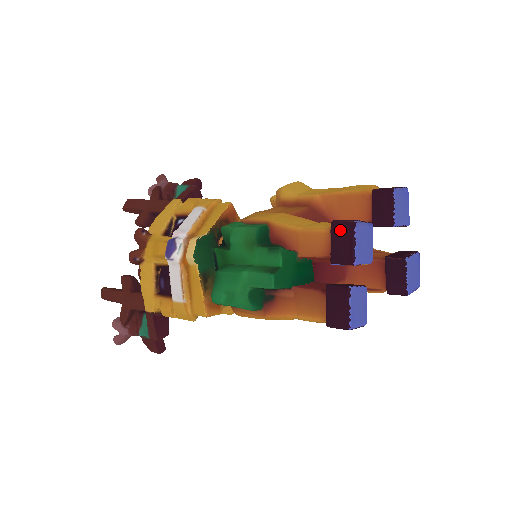
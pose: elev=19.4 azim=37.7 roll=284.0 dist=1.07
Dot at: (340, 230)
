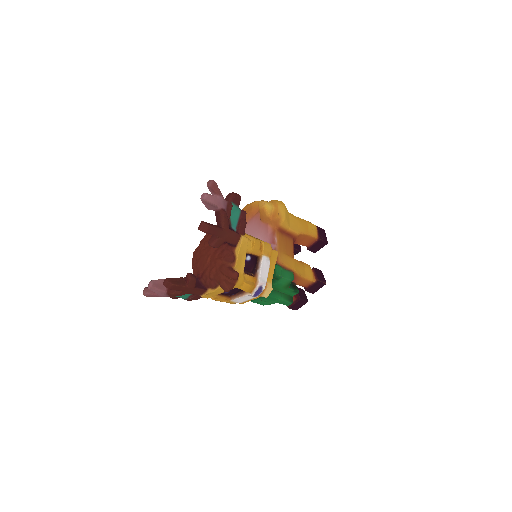
Dot at: (319, 284)
